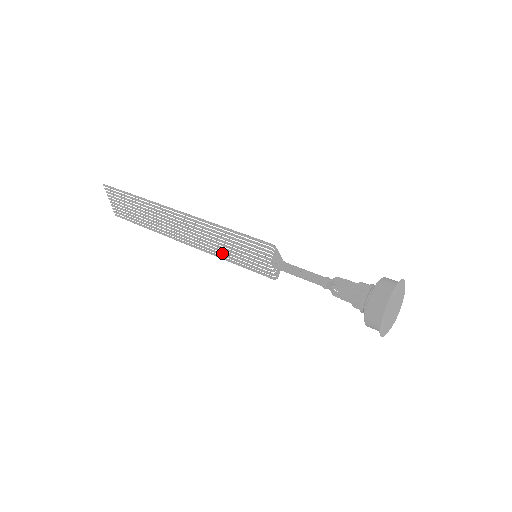
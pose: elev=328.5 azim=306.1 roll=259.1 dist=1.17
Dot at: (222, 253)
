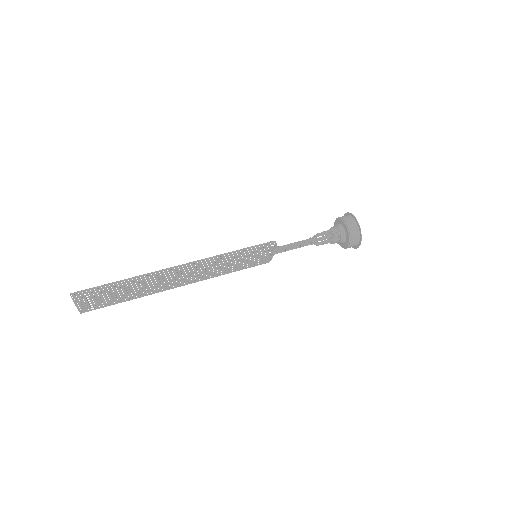
Dot at: (221, 272)
